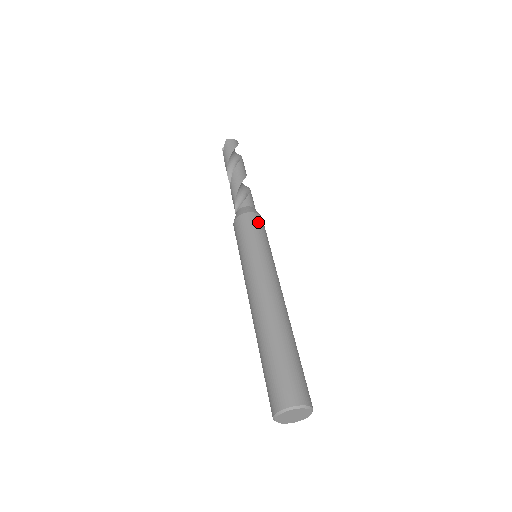
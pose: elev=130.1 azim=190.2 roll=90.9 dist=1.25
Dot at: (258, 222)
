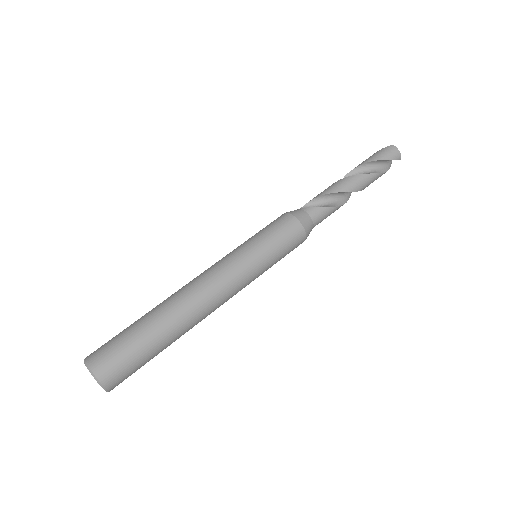
Dot at: (292, 235)
